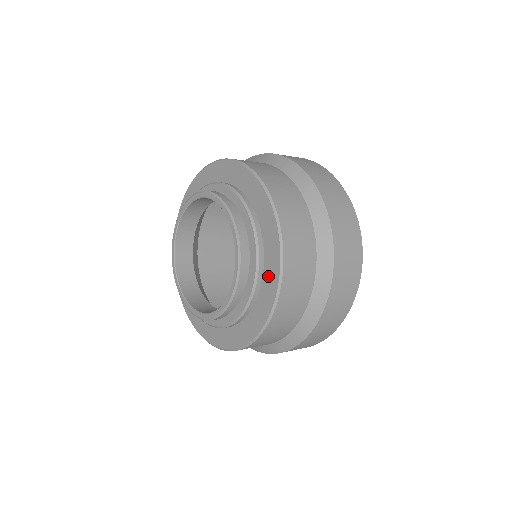
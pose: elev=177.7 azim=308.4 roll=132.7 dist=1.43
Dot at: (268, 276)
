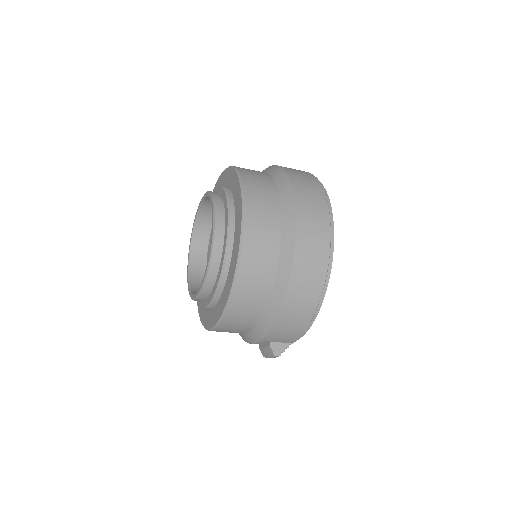
Dot at: (234, 189)
